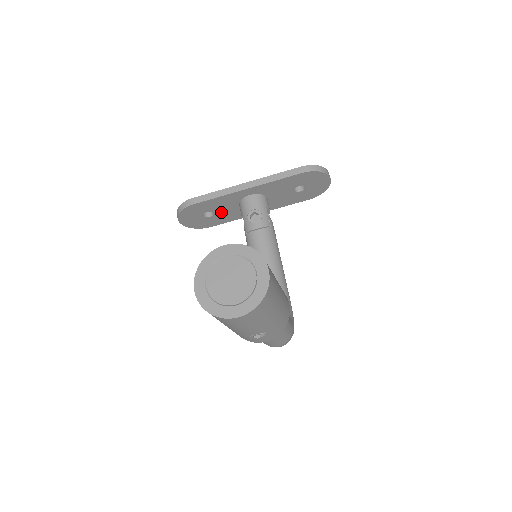
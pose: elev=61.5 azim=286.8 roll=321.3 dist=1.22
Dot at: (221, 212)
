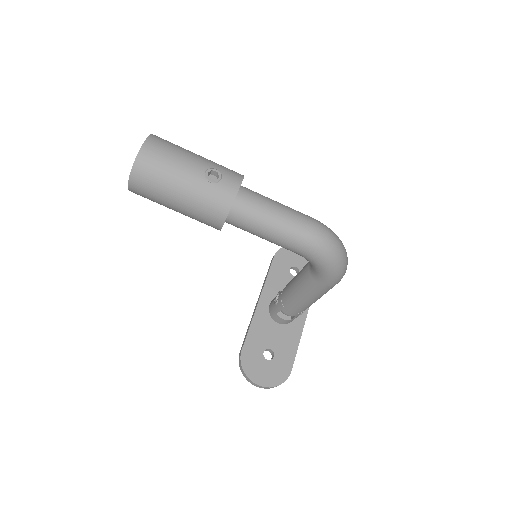
Dot at: (275, 343)
